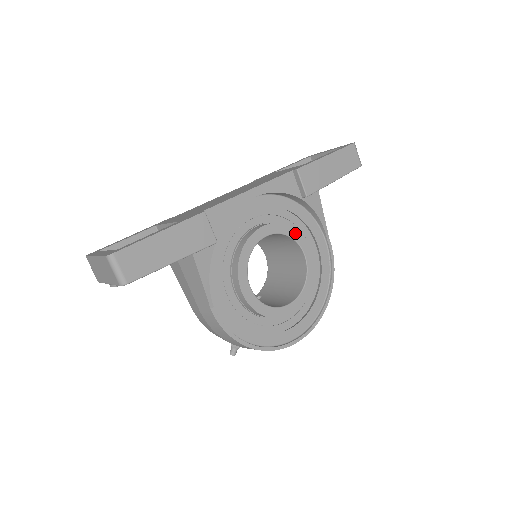
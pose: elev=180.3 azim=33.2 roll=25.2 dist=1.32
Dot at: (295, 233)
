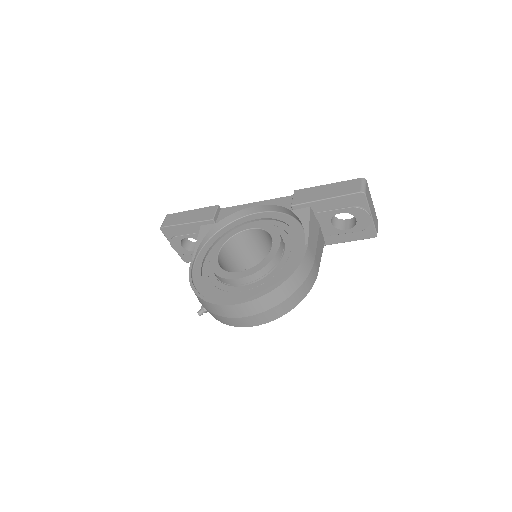
Dot at: (274, 231)
